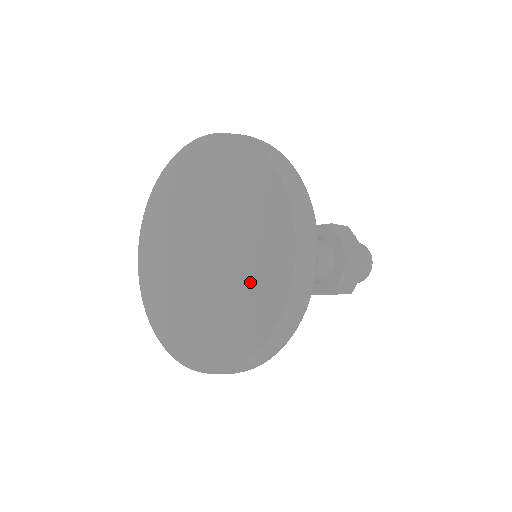
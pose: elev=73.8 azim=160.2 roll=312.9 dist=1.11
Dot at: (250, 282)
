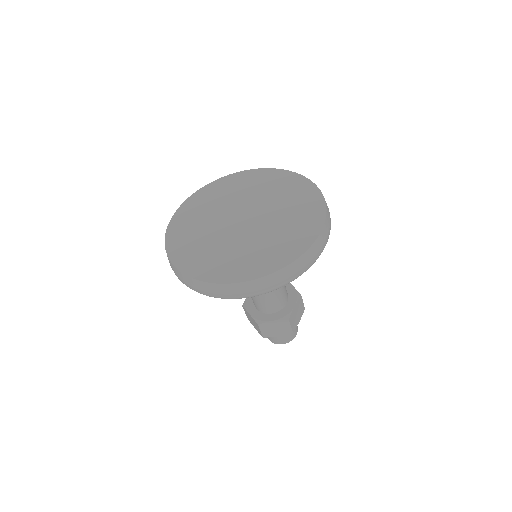
Dot at: (248, 255)
